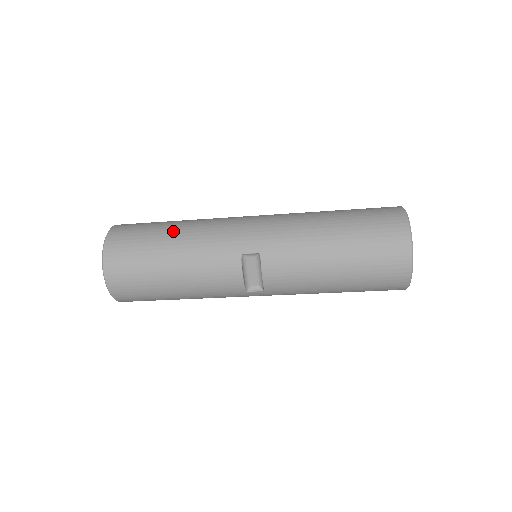
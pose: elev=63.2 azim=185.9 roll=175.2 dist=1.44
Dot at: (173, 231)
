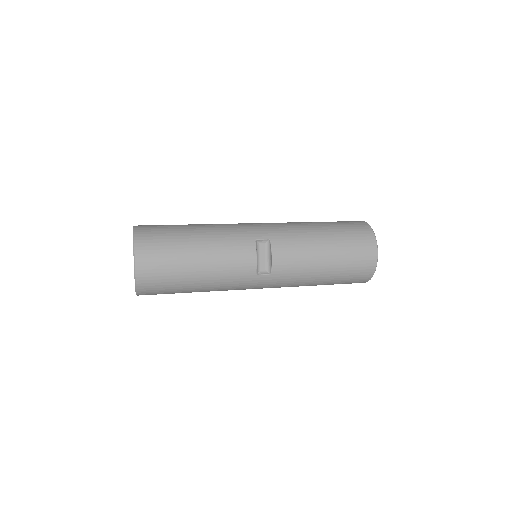
Dot at: (195, 226)
